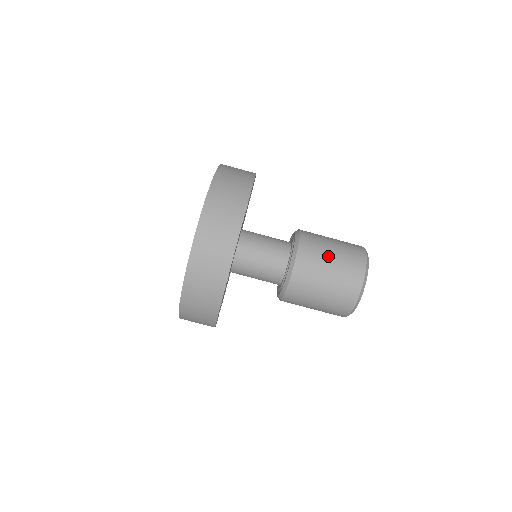
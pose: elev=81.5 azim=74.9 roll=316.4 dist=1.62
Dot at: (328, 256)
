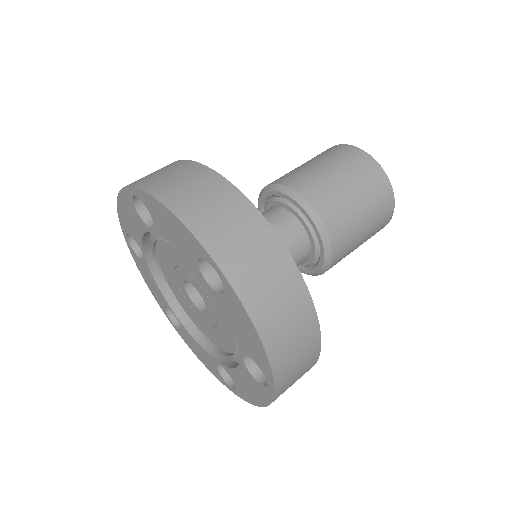
Dot at: occluded
